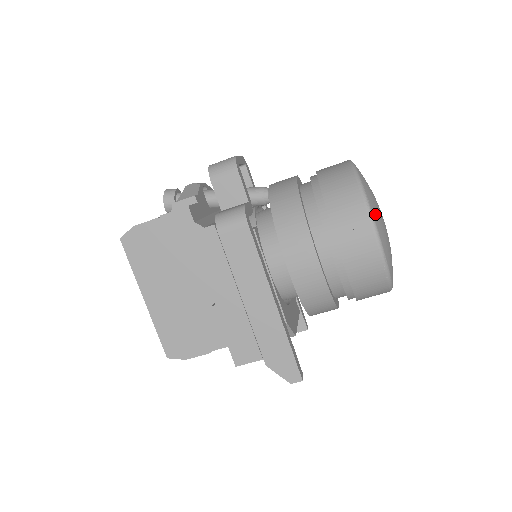
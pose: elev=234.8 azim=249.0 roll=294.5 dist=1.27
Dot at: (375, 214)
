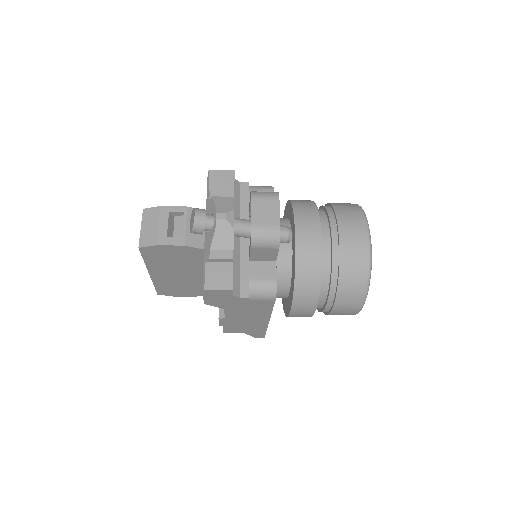
Dot at: occluded
